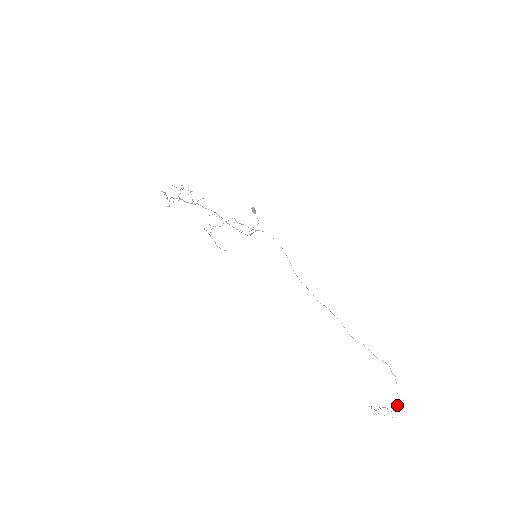
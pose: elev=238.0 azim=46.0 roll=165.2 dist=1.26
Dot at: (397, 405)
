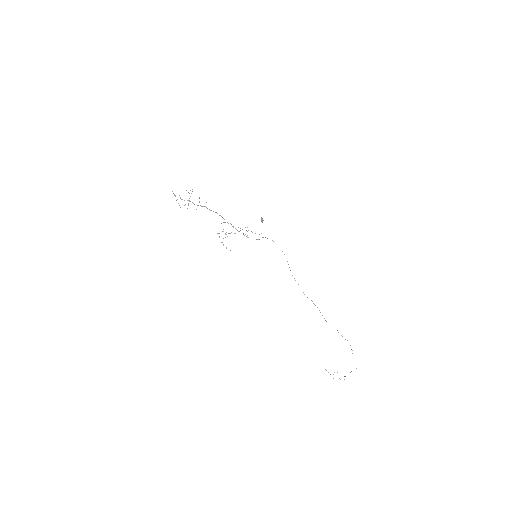
Dot at: (351, 371)
